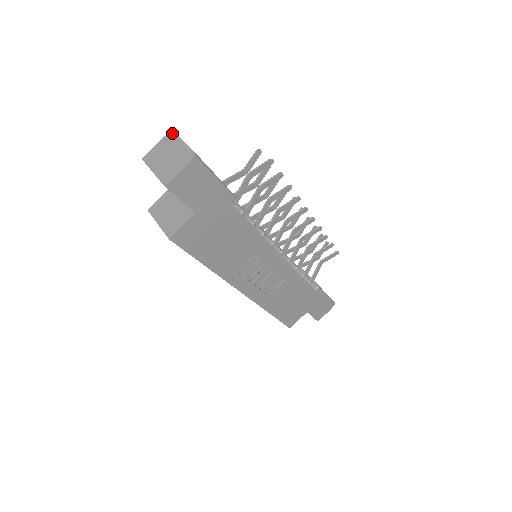
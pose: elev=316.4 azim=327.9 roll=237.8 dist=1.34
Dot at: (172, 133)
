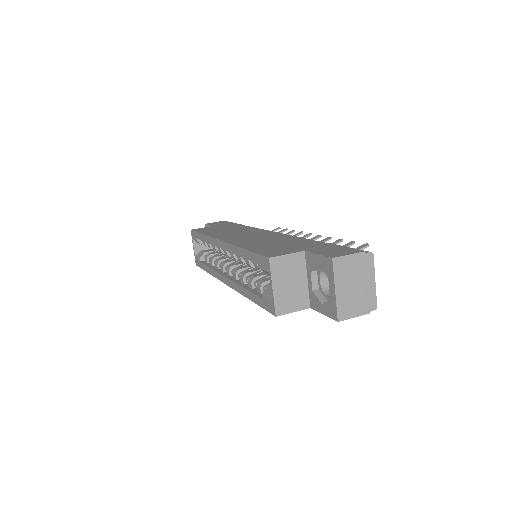
Dot at: (372, 257)
